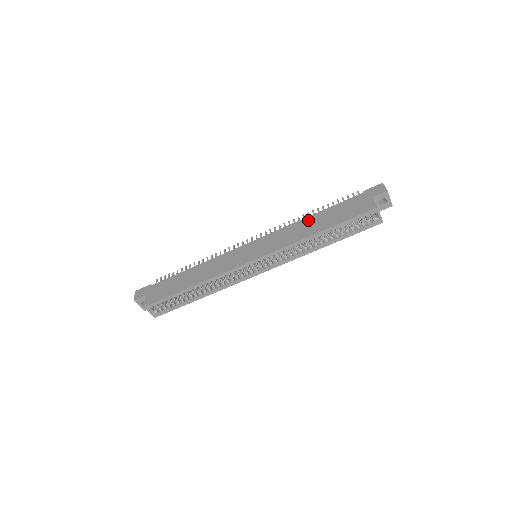
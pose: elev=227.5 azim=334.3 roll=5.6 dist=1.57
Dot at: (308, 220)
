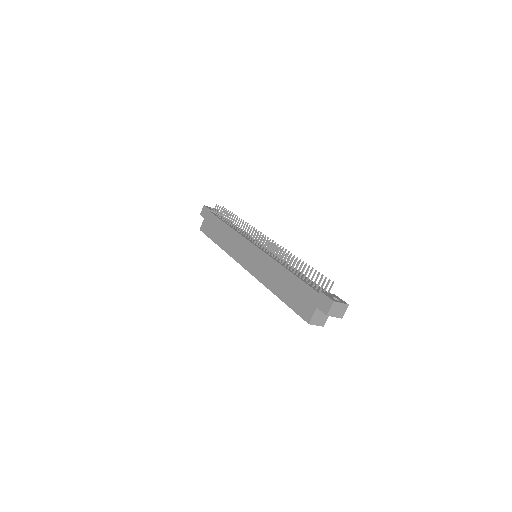
Dot at: (281, 272)
